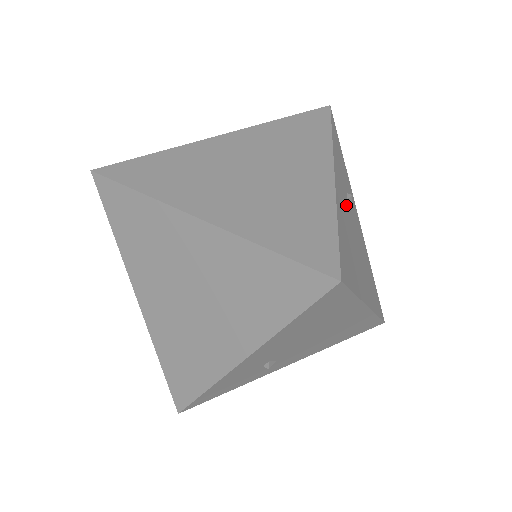
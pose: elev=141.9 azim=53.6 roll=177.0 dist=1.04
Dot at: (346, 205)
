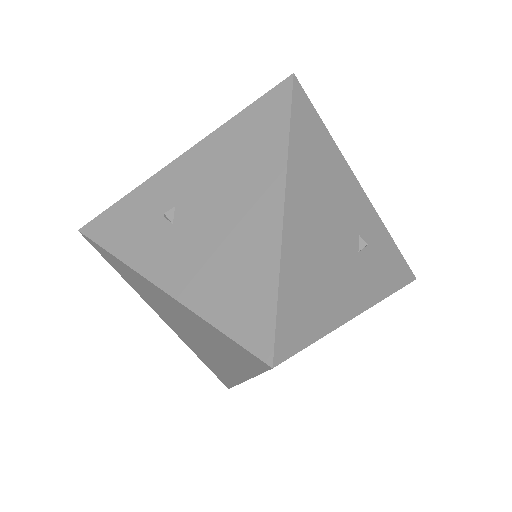
Dot at: (352, 217)
